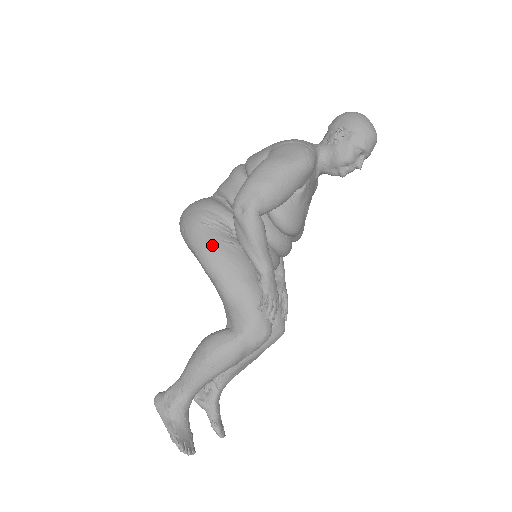
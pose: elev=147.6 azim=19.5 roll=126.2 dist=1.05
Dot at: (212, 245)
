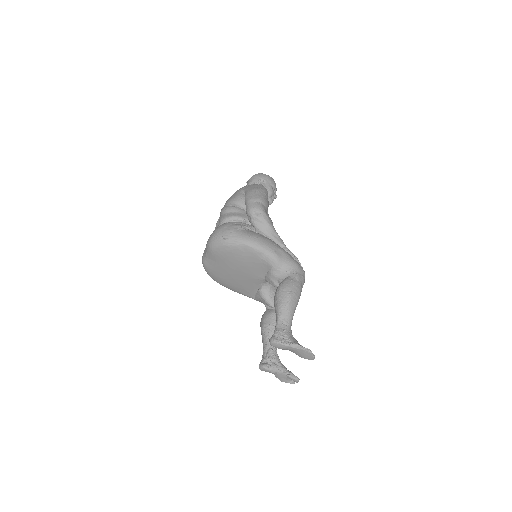
Dot at: (253, 235)
